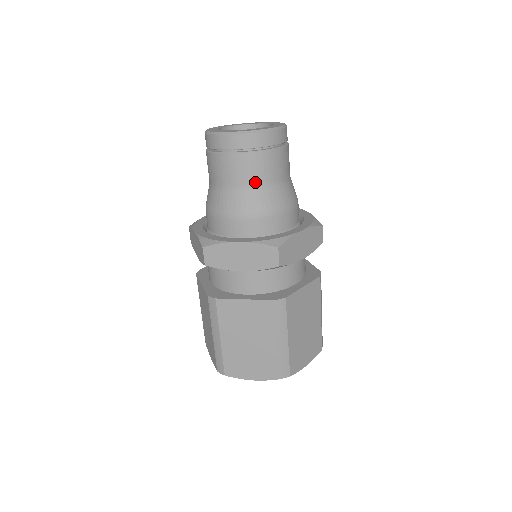
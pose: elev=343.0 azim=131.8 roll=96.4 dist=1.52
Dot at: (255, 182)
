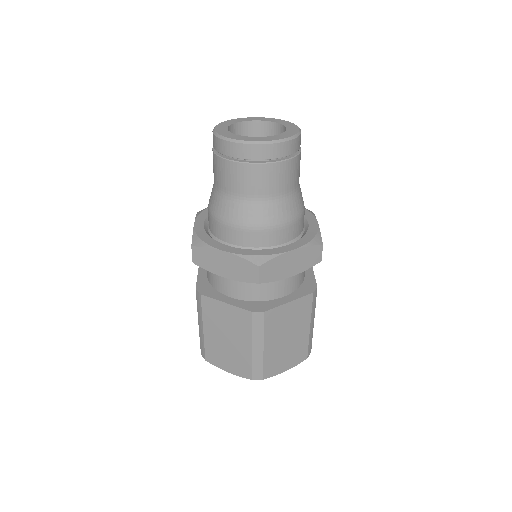
Dot at: (292, 187)
